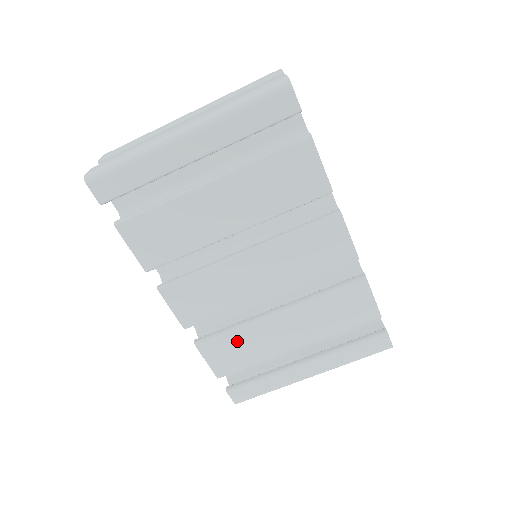
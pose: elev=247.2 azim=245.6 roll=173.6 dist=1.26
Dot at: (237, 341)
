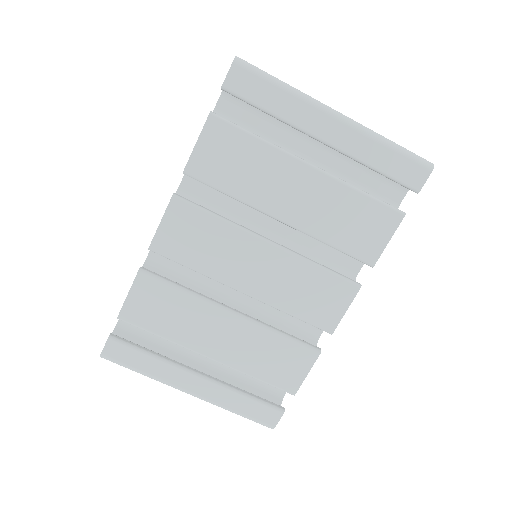
Dot at: (174, 303)
